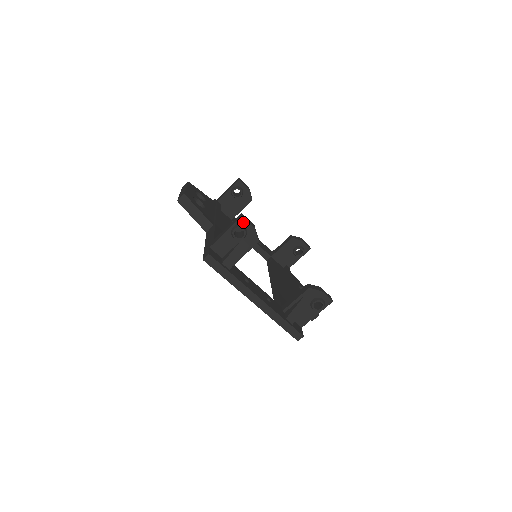
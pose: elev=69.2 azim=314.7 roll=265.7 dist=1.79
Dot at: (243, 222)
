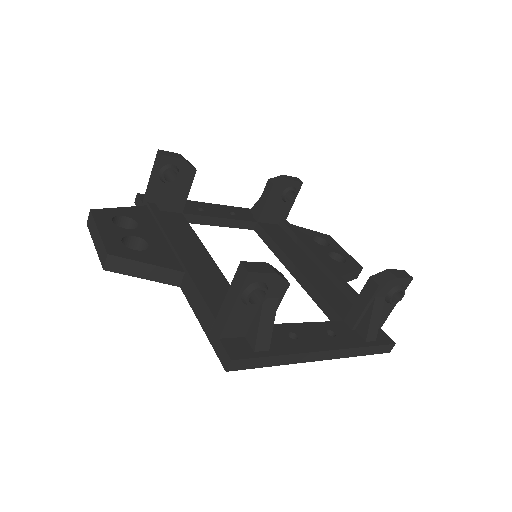
Dot at: (254, 278)
